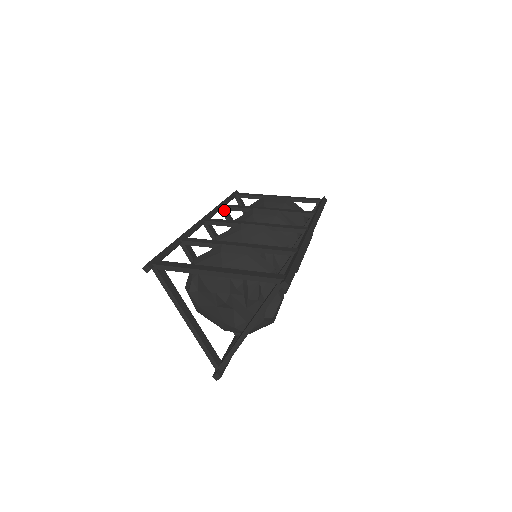
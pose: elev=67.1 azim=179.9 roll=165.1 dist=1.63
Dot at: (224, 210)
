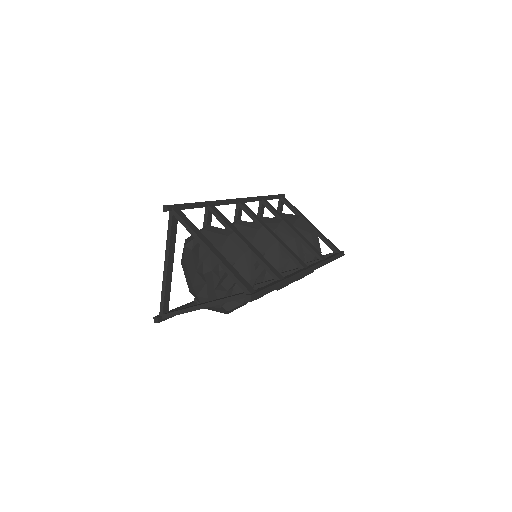
Dot at: (262, 203)
